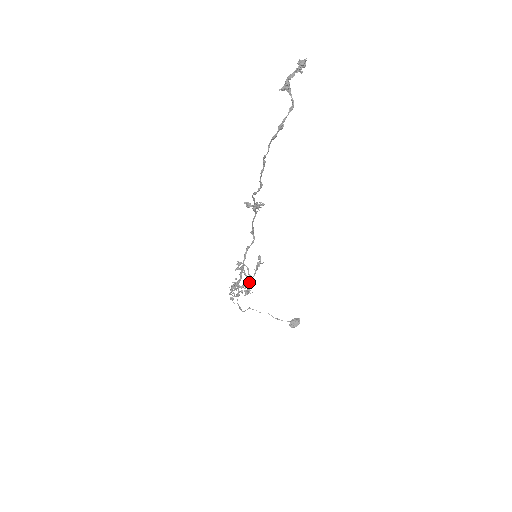
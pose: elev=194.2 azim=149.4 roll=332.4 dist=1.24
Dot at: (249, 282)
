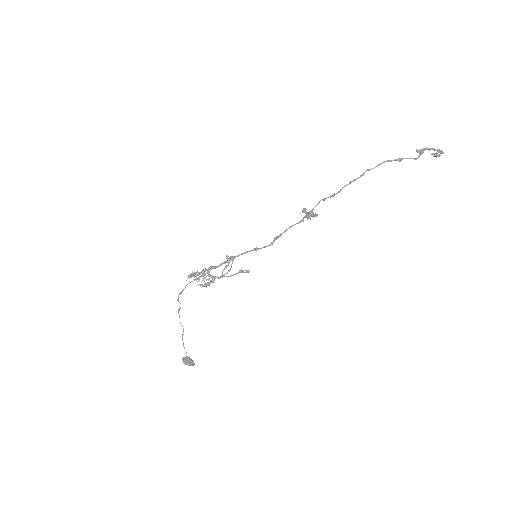
Dot at: (218, 278)
